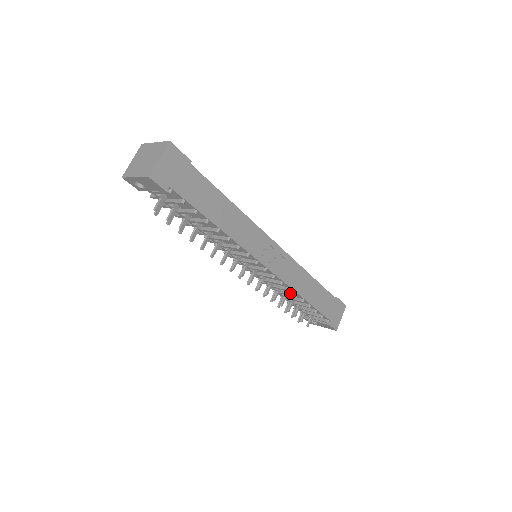
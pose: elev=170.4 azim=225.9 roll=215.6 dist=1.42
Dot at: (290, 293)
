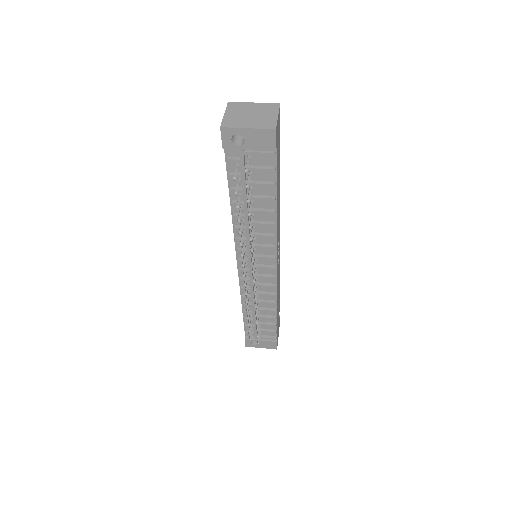
Dot at: (269, 301)
